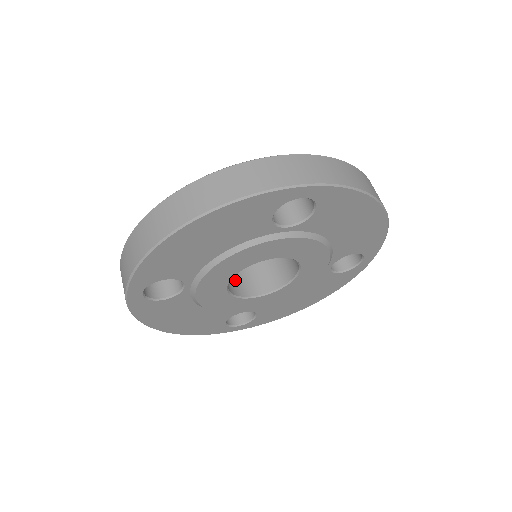
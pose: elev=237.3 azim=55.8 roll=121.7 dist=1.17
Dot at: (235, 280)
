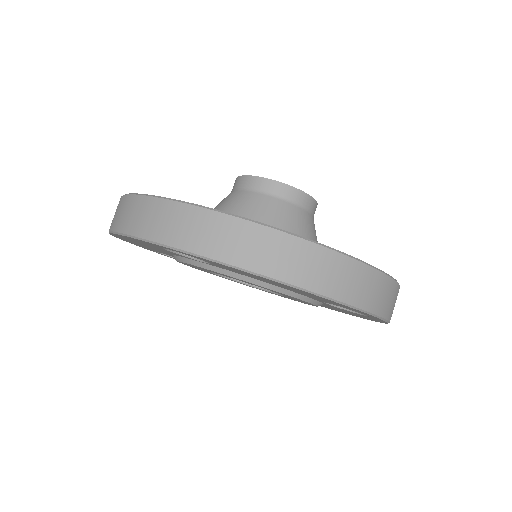
Dot at: occluded
